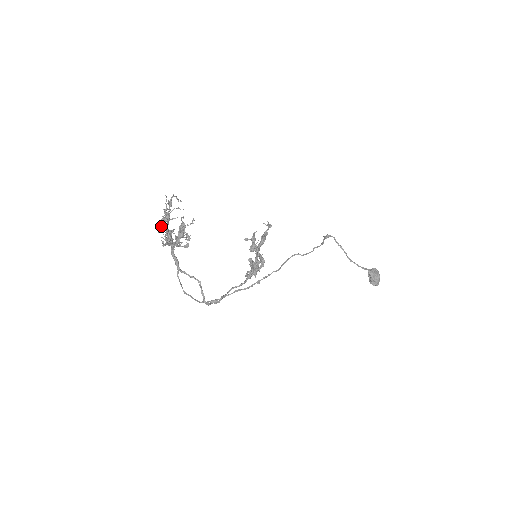
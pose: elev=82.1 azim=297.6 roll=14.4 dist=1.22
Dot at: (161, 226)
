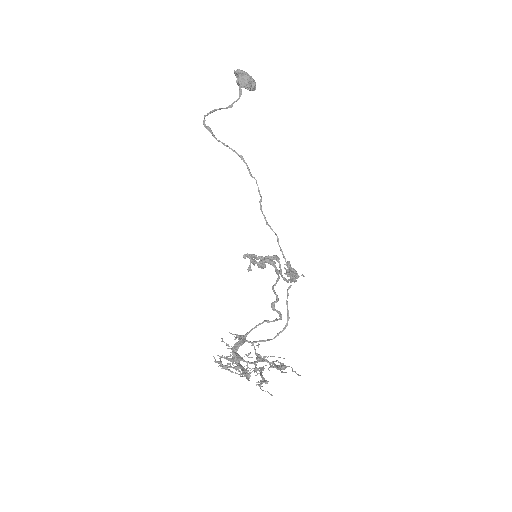
Dot at: occluded
